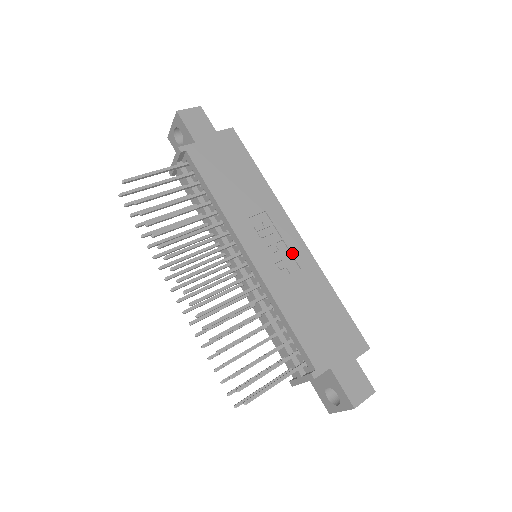
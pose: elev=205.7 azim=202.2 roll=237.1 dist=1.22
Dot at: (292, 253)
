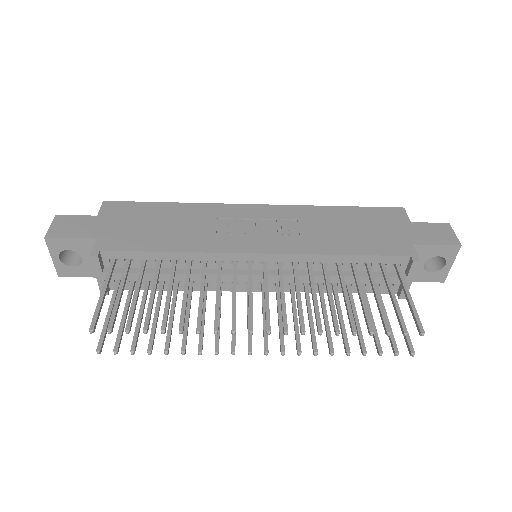
Dot at: (276, 219)
